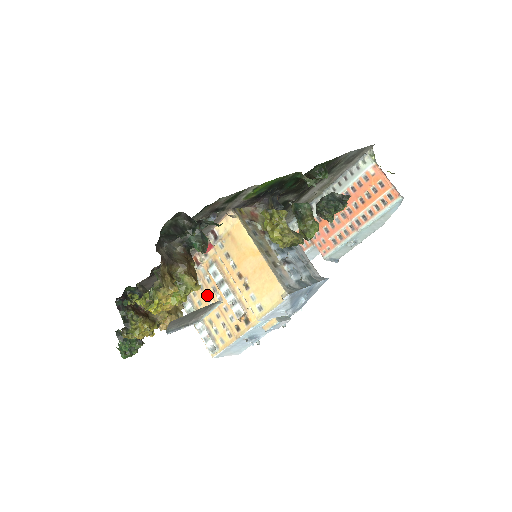
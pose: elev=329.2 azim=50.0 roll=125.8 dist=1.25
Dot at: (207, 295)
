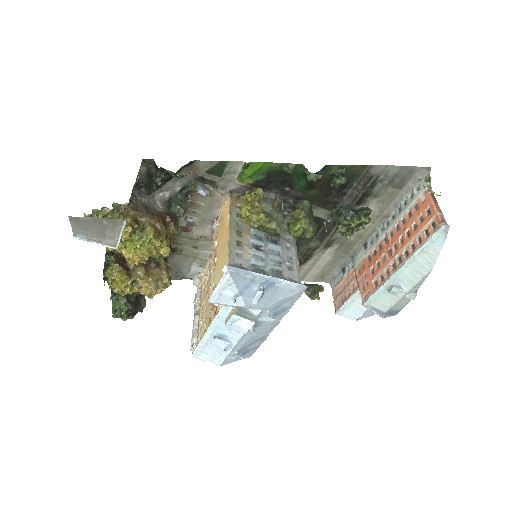
Dot at: (208, 289)
